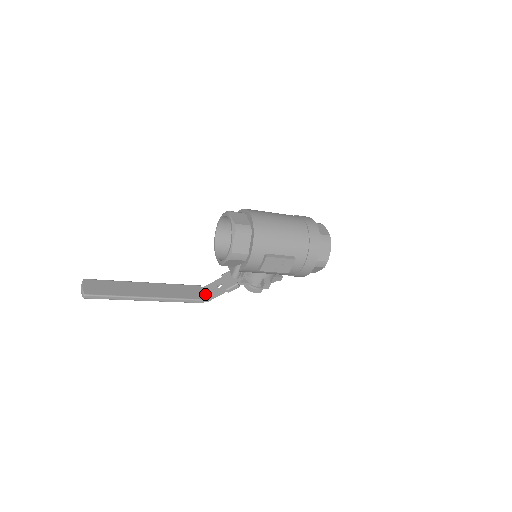
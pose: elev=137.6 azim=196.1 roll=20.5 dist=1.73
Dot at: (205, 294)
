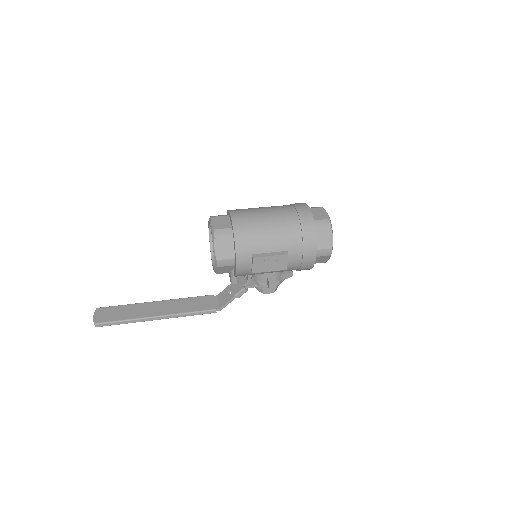
Dot at: (217, 303)
